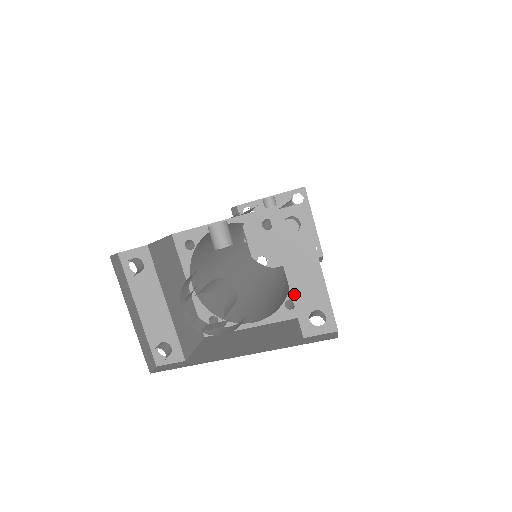
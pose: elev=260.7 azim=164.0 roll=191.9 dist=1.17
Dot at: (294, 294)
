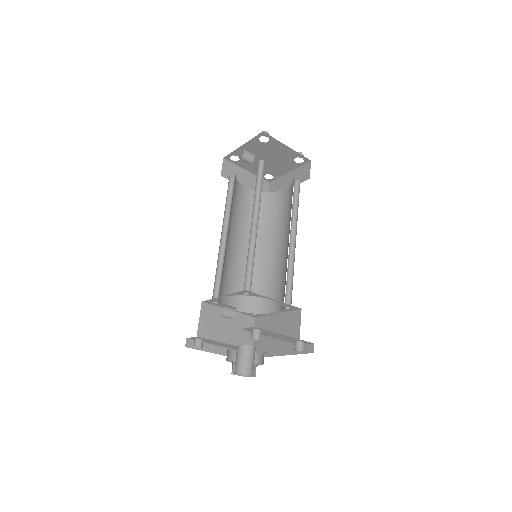
Dot at: occluded
